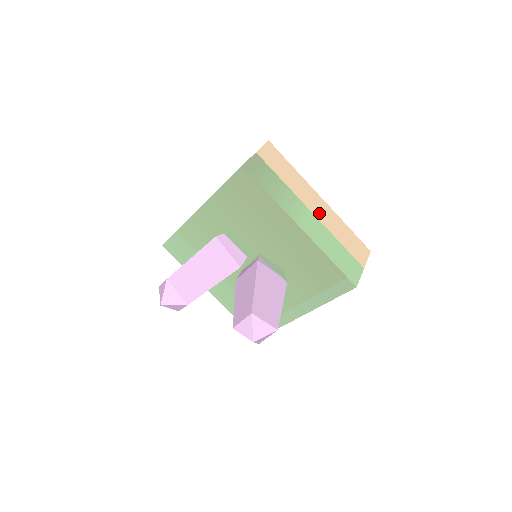
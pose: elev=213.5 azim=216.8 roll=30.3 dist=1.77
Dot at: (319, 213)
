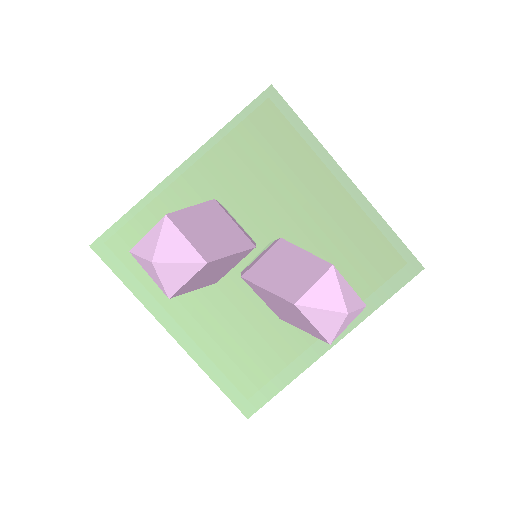
Dot at: occluded
